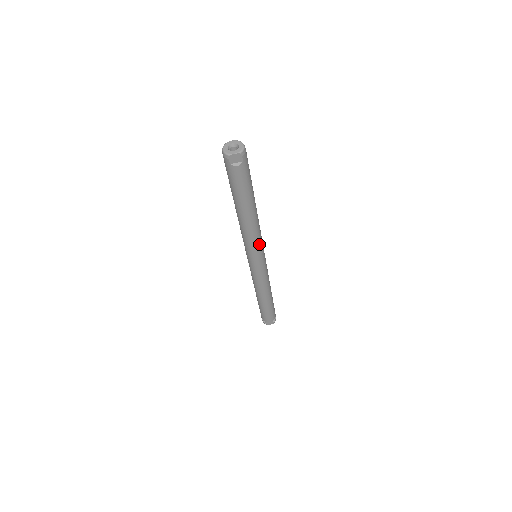
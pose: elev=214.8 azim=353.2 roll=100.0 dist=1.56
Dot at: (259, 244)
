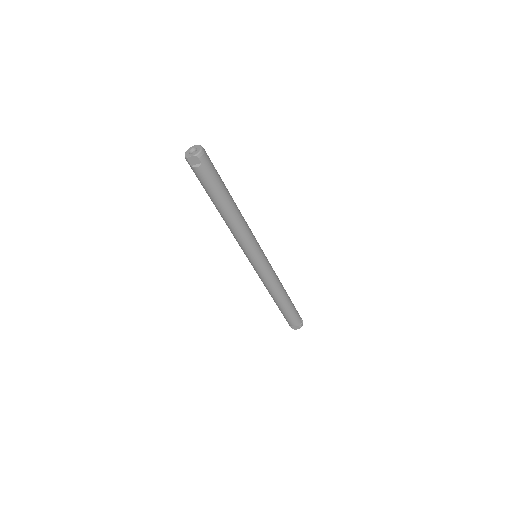
Dot at: (250, 243)
